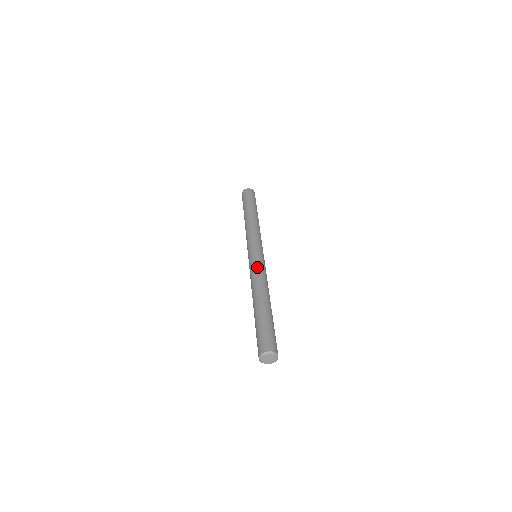
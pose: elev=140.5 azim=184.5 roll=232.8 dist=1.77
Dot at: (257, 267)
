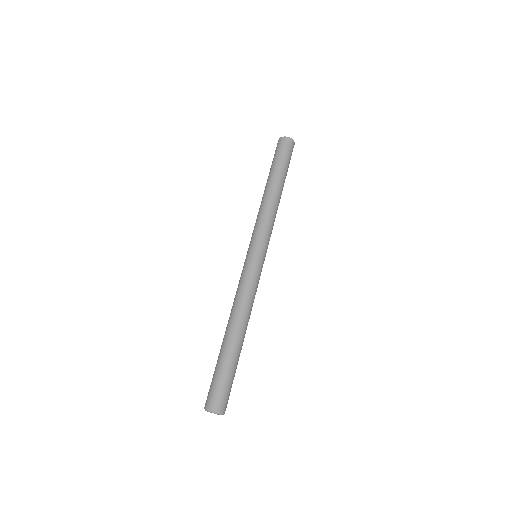
Dot at: (254, 284)
